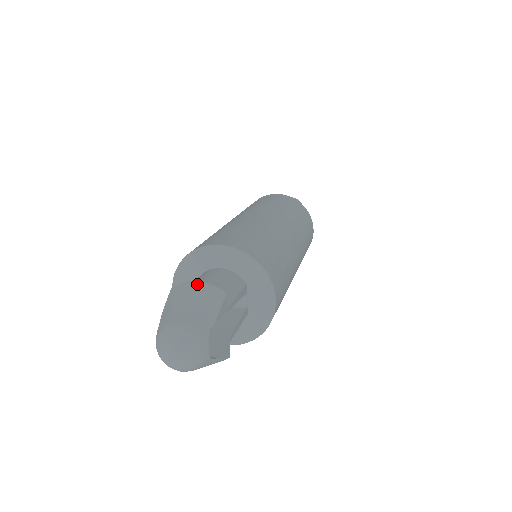
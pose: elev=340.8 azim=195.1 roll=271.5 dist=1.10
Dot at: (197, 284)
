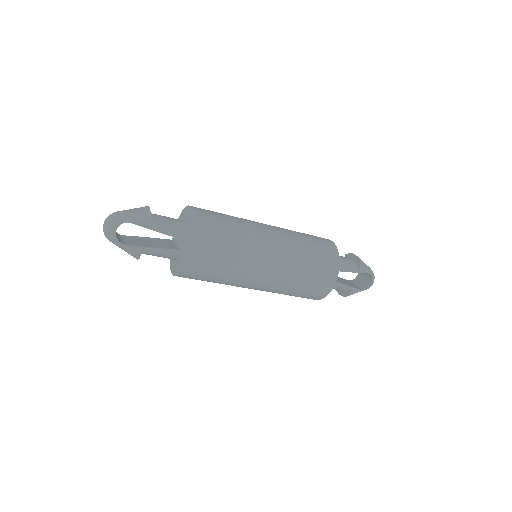
Dot at: (147, 207)
